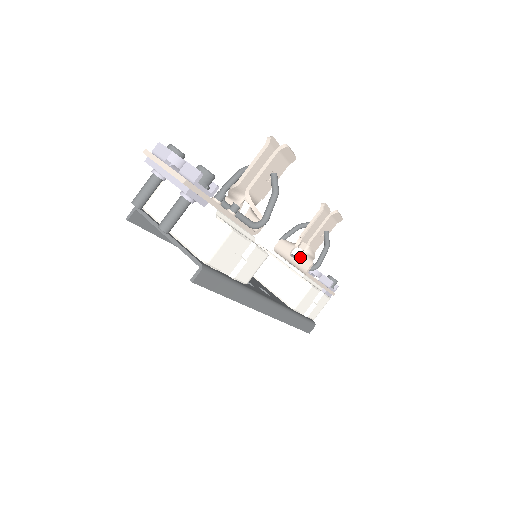
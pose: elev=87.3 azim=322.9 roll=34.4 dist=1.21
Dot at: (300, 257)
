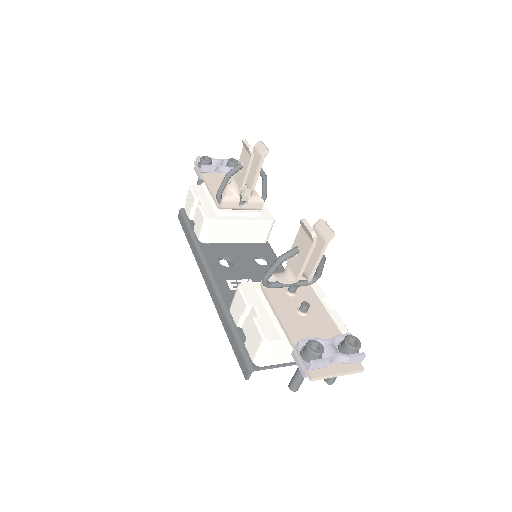
Dot at: (251, 204)
